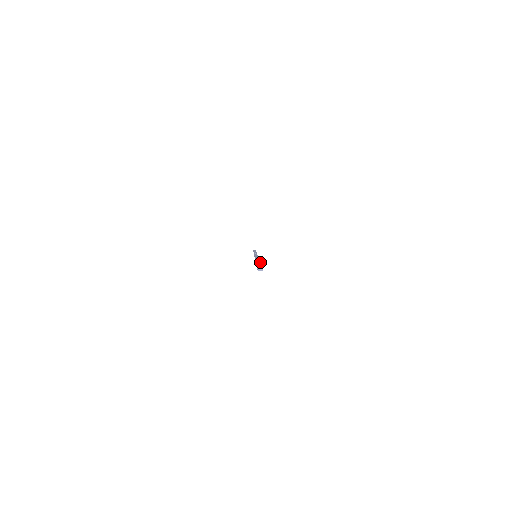
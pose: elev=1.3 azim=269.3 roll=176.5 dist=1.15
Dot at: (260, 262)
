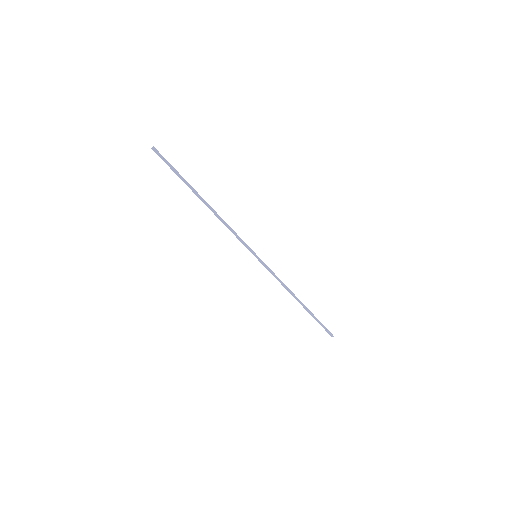
Dot at: occluded
